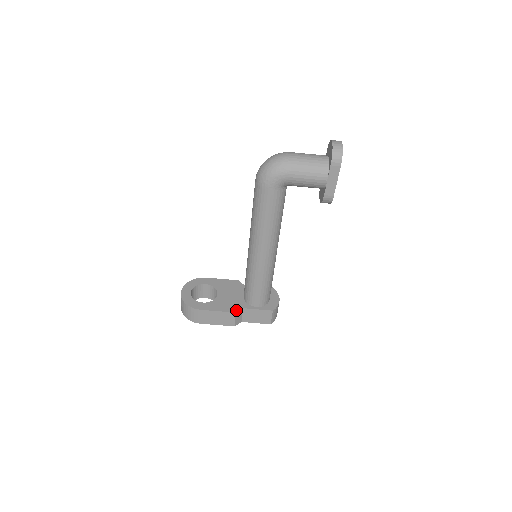
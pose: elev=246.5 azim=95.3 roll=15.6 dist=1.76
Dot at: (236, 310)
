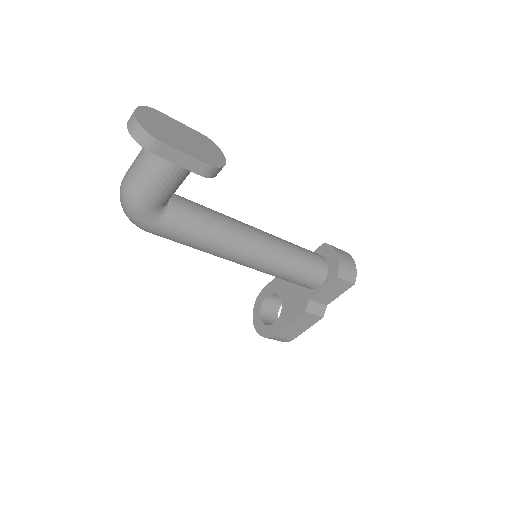
Dot at: (304, 308)
